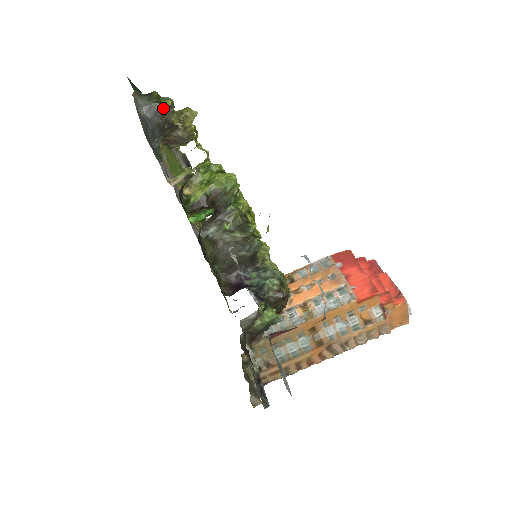
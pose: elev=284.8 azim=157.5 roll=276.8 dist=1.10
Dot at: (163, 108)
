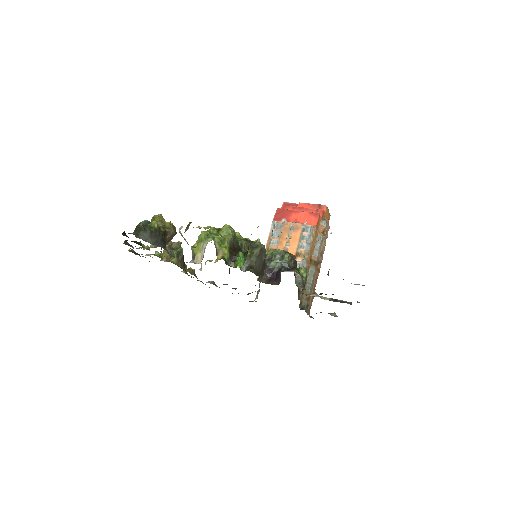
Dot at: (157, 228)
